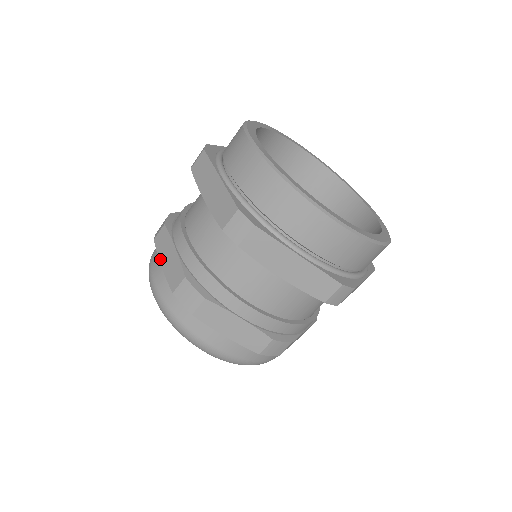
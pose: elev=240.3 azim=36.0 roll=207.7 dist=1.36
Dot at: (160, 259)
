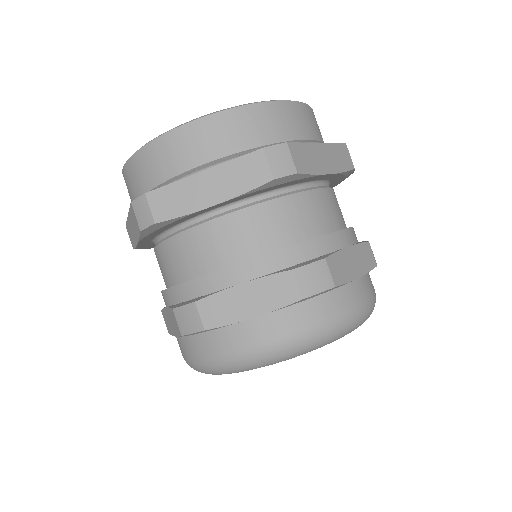
Dot at: (172, 334)
